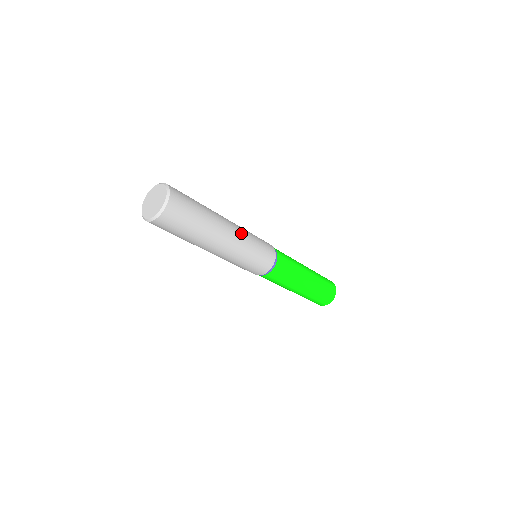
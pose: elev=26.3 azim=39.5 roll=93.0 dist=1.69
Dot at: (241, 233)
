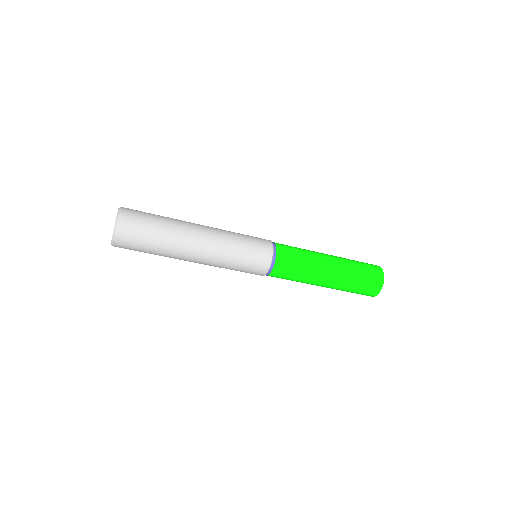
Dot at: (218, 231)
